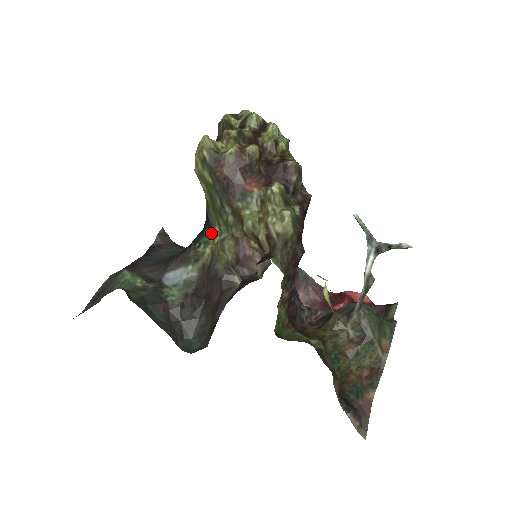
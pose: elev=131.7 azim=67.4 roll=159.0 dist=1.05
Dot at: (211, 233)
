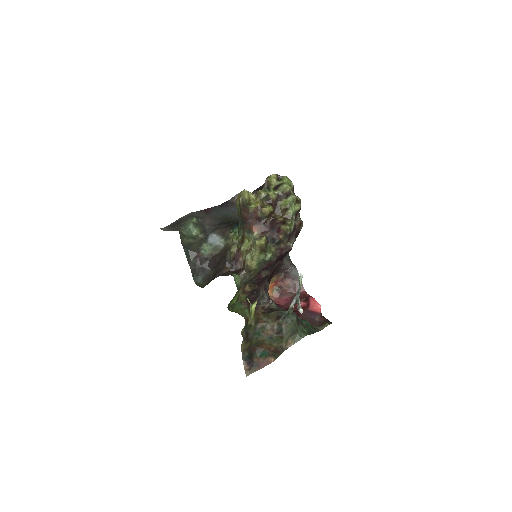
Dot at: (235, 233)
